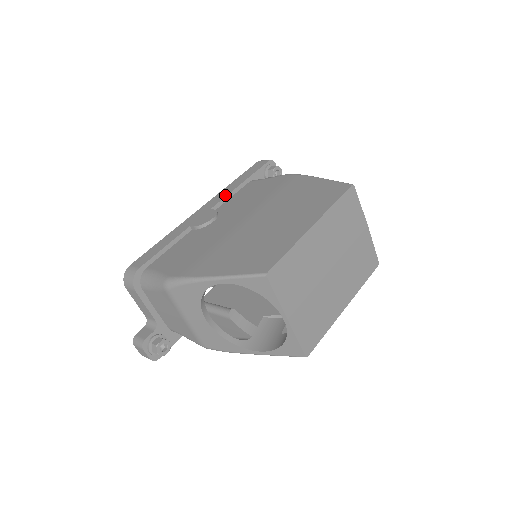
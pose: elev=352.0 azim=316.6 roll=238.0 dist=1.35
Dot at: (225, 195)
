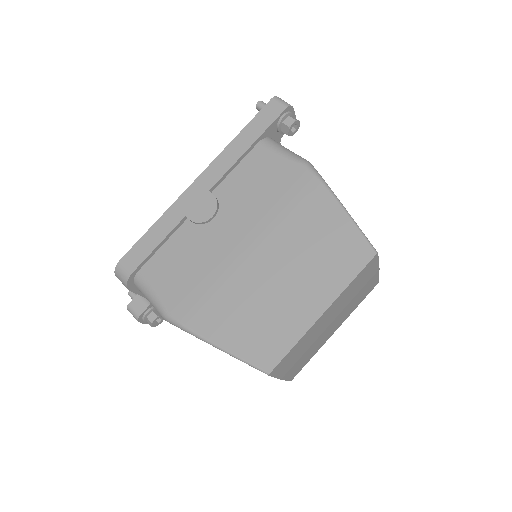
Dot at: (227, 167)
